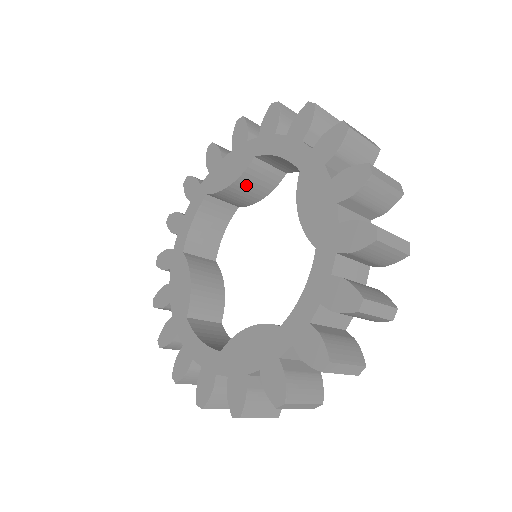
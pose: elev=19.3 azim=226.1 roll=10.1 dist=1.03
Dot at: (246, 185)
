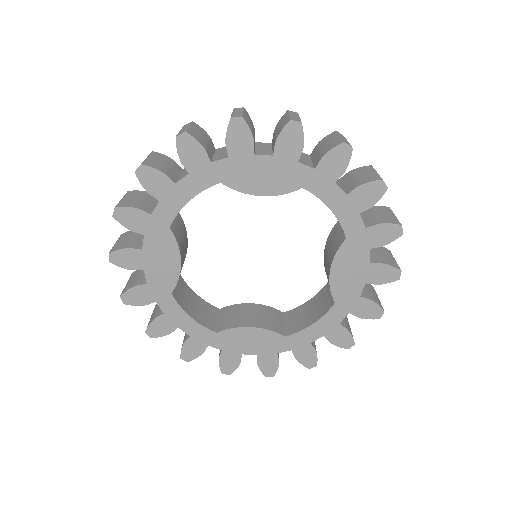
Dot at: occluded
